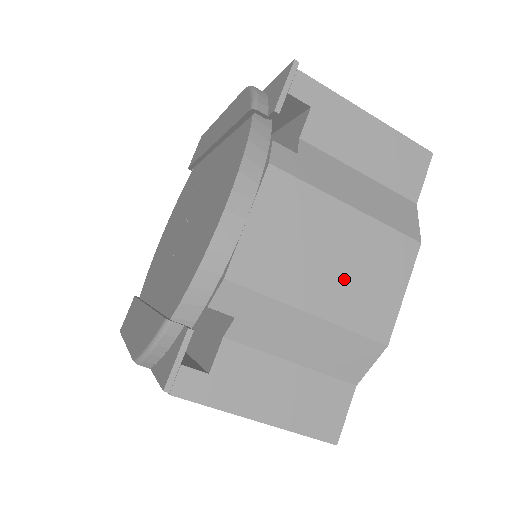
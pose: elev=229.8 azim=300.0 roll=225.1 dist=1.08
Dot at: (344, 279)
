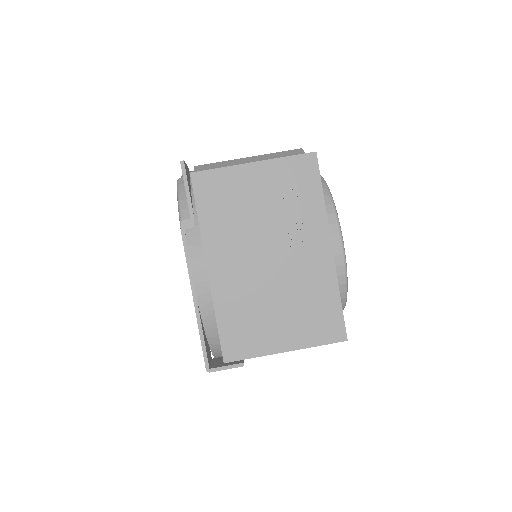
Dot at: occluded
